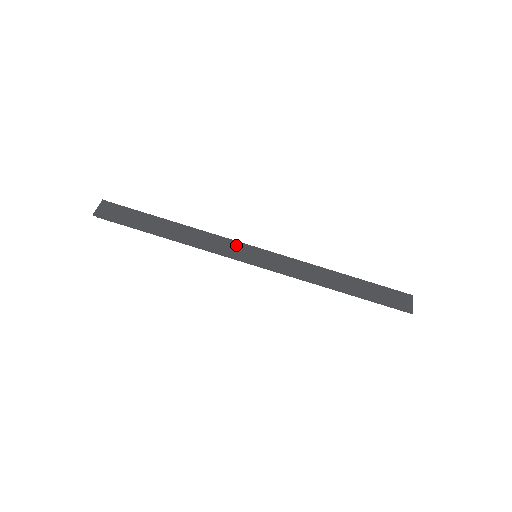
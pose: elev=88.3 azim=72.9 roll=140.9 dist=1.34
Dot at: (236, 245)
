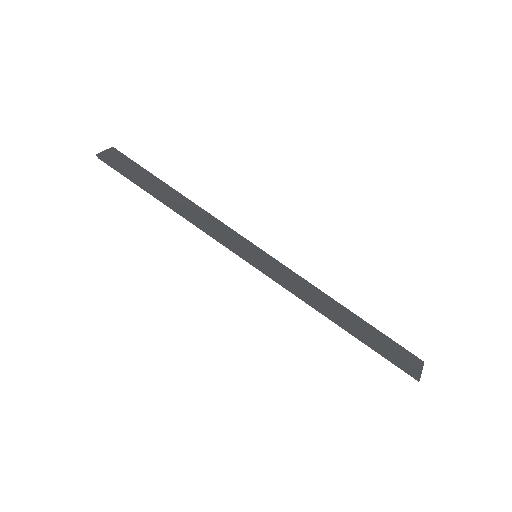
Dot at: (238, 238)
